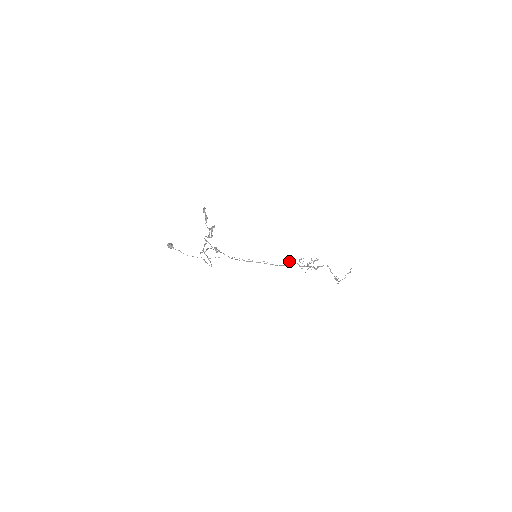
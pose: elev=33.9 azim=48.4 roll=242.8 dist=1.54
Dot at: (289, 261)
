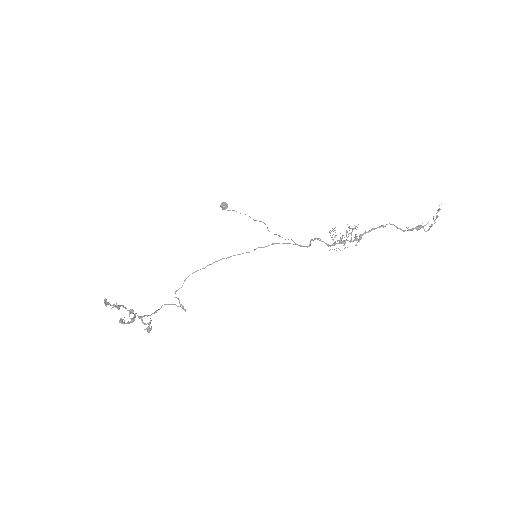
Dot at: occluded
